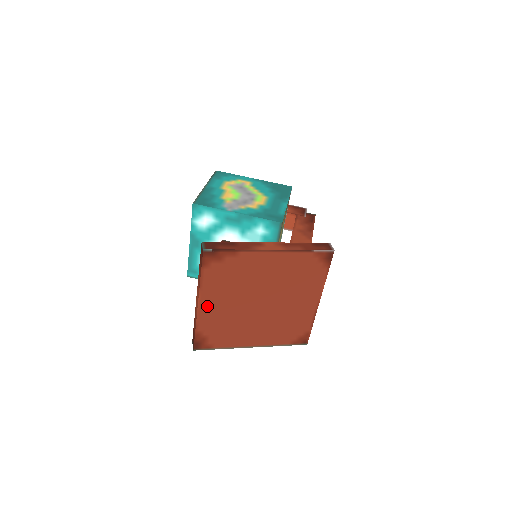
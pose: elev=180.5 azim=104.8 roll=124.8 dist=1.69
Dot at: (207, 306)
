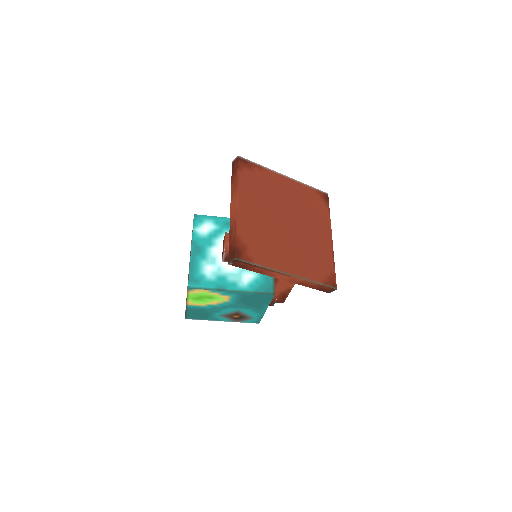
Dot at: (244, 209)
